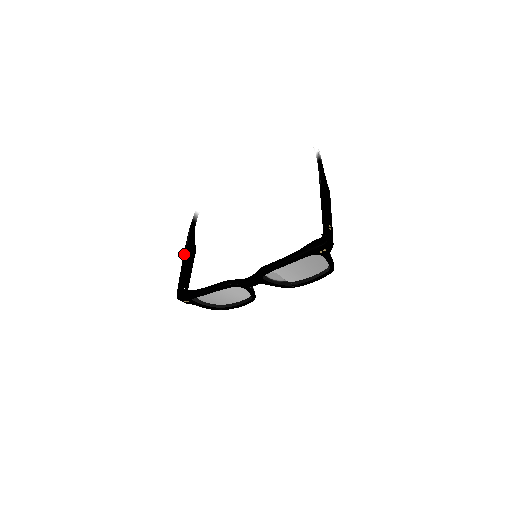
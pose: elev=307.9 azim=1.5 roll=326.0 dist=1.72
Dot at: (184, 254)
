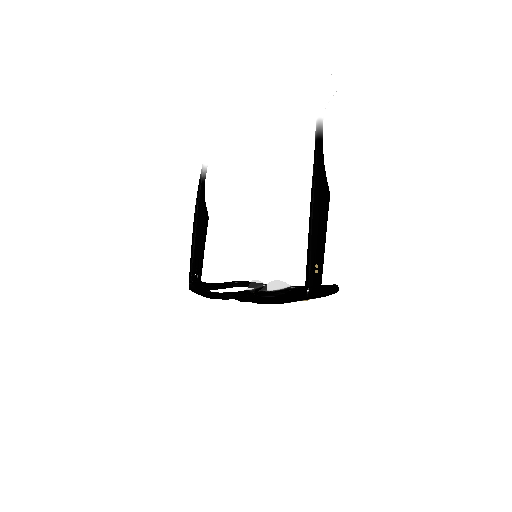
Dot at: (193, 230)
